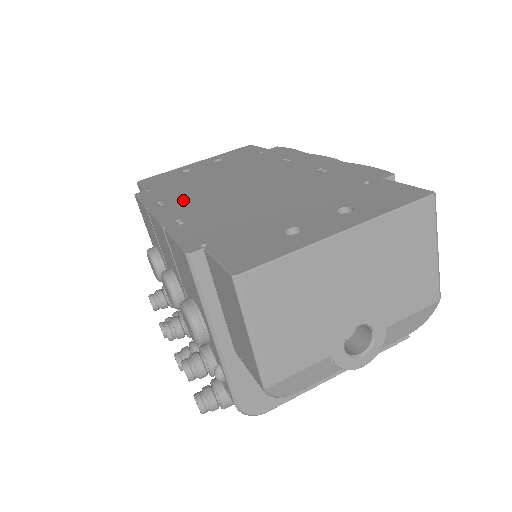
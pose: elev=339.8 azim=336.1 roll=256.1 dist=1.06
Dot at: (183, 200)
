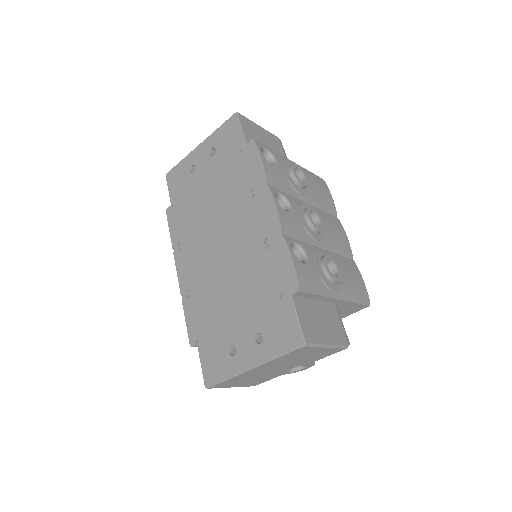
Dot at: (190, 250)
